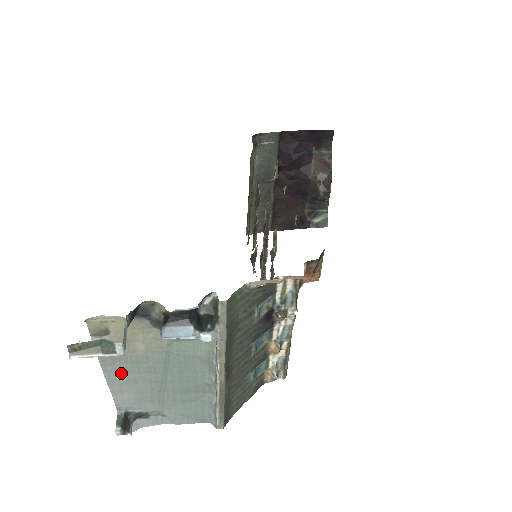
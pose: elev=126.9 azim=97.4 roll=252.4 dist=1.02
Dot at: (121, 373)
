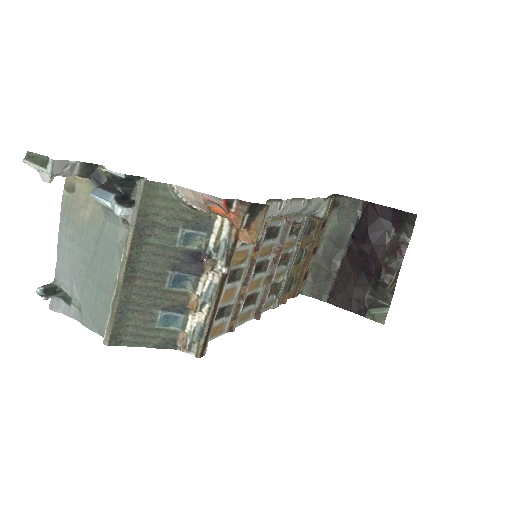
Dot at: (69, 238)
